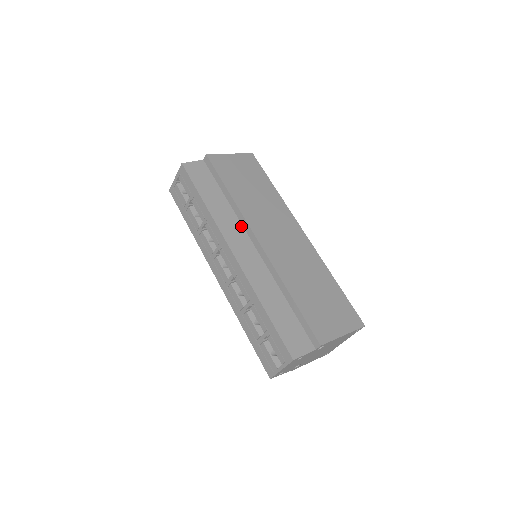
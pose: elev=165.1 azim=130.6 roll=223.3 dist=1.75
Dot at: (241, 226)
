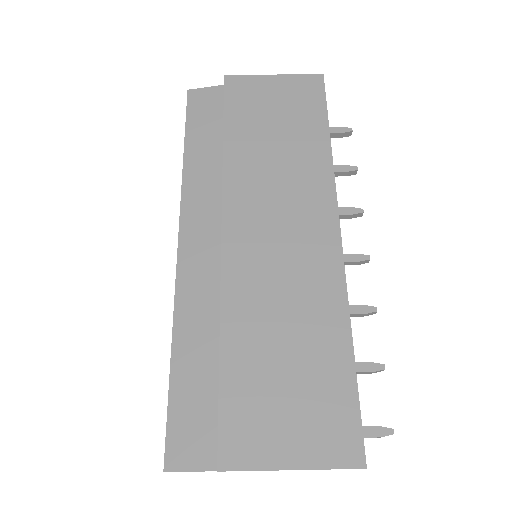
Dot at: (220, 202)
